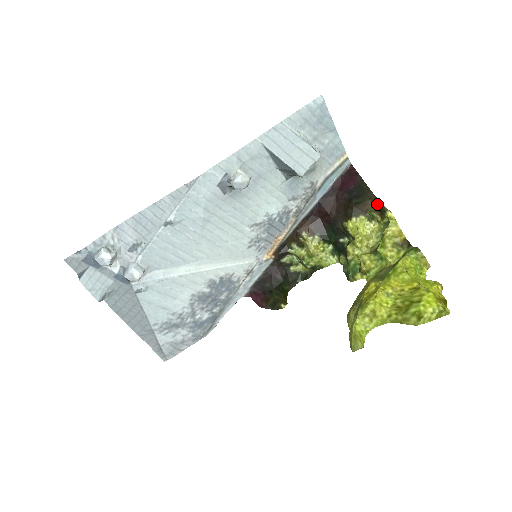
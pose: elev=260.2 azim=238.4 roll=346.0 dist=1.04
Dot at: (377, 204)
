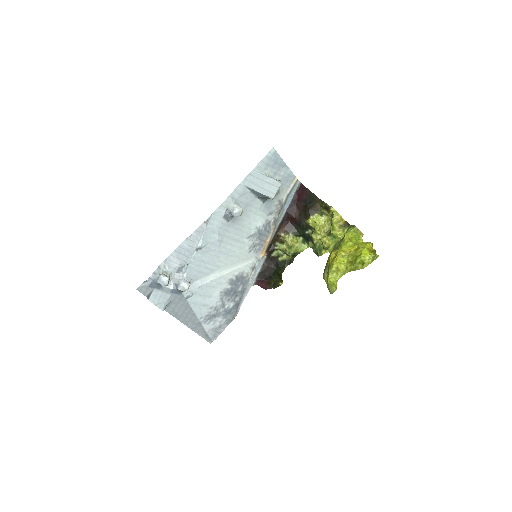
Dot at: (323, 204)
